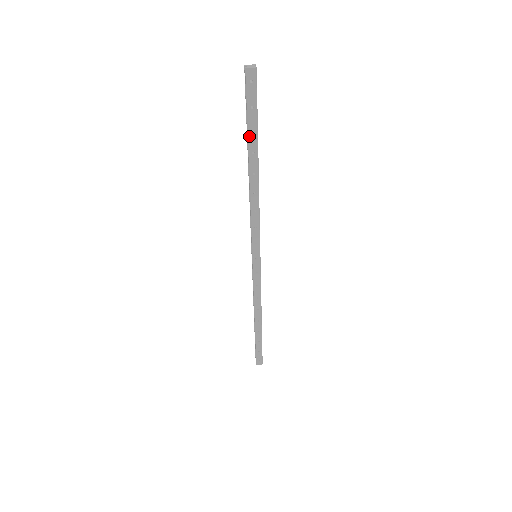
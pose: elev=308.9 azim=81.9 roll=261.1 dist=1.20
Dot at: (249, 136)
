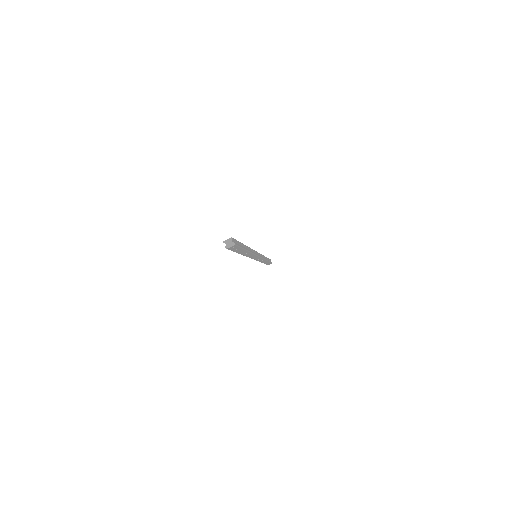
Dot at: (237, 252)
